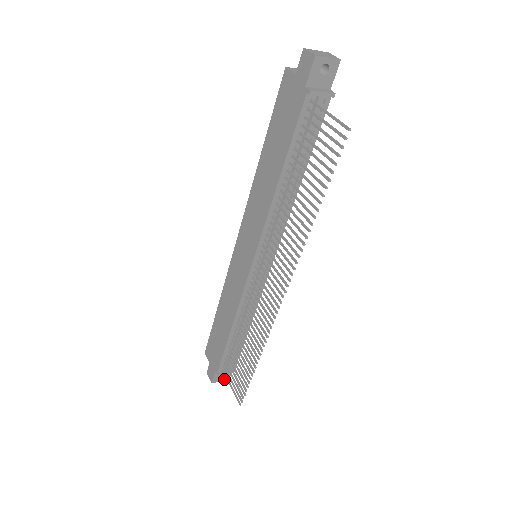
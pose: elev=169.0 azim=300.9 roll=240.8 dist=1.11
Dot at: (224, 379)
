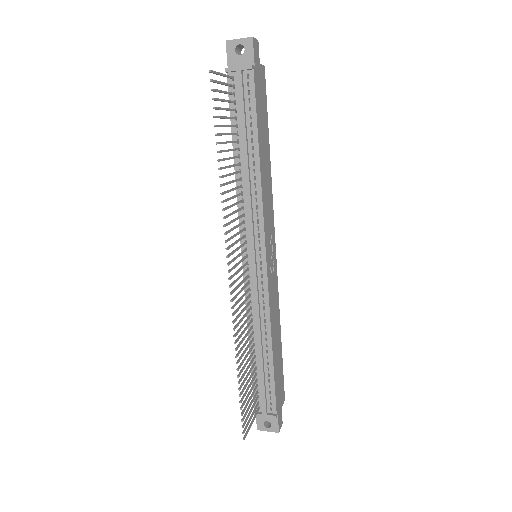
Dot at: (272, 430)
